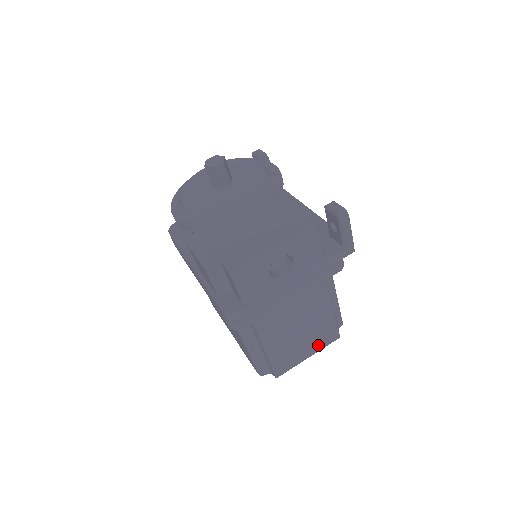
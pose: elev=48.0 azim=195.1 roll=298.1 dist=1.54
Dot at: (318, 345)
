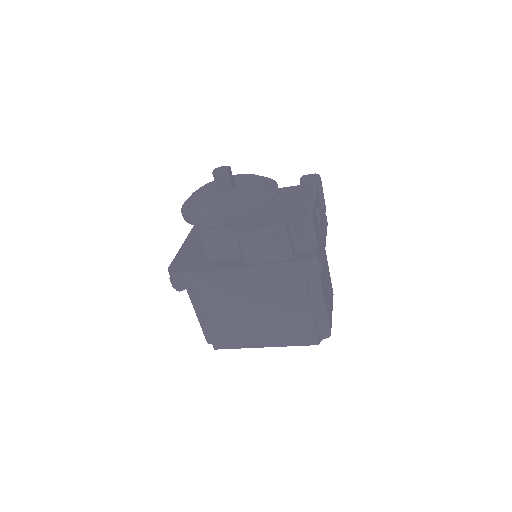
Dot at: (331, 300)
